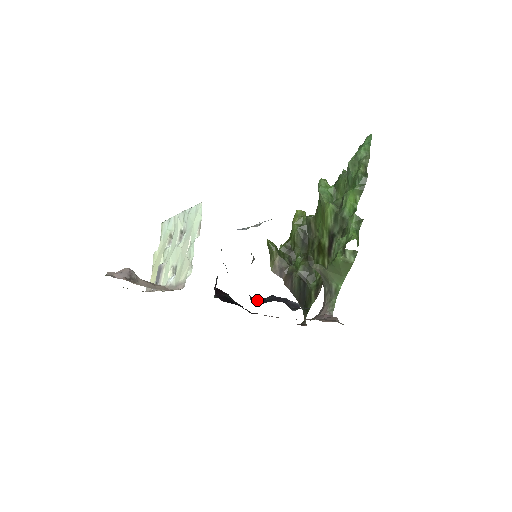
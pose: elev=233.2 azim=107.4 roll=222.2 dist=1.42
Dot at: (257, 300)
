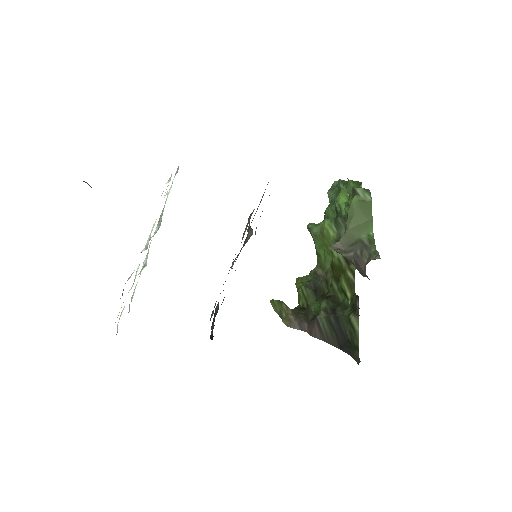
Dot at: occluded
